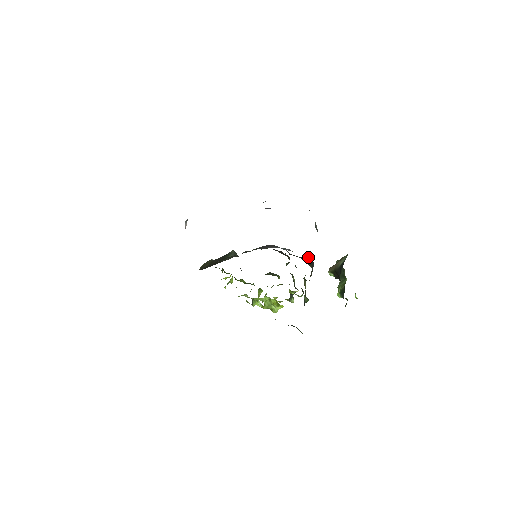
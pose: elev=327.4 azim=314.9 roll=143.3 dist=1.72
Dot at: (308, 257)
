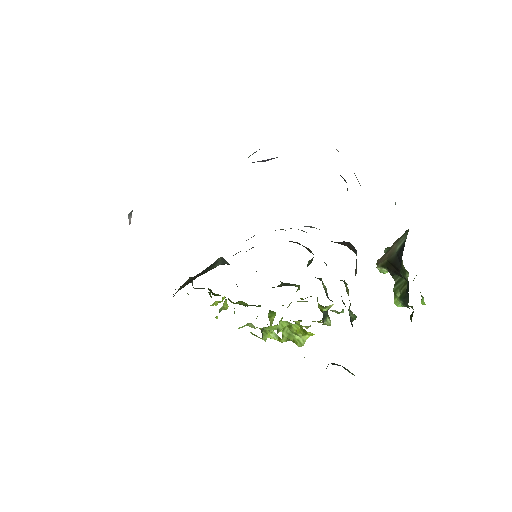
Dot at: occluded
